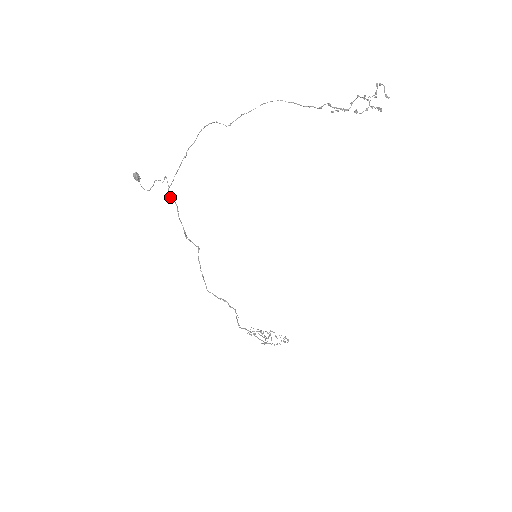
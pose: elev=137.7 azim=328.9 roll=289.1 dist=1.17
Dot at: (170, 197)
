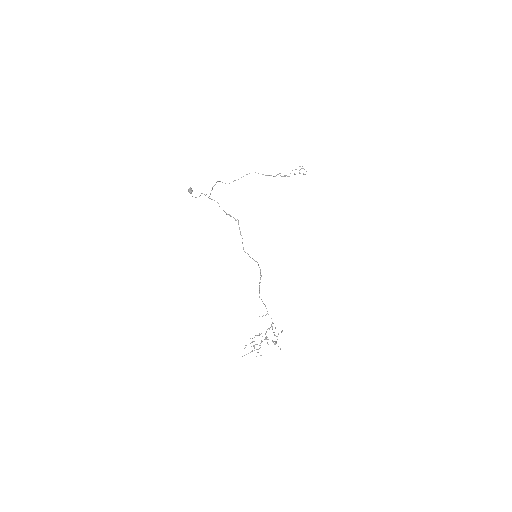
Dot at: occluded
